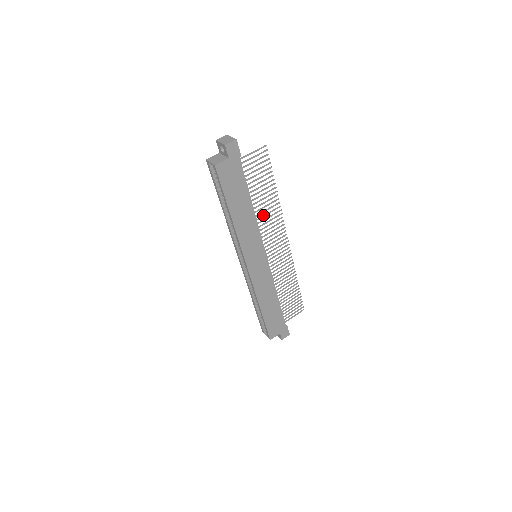
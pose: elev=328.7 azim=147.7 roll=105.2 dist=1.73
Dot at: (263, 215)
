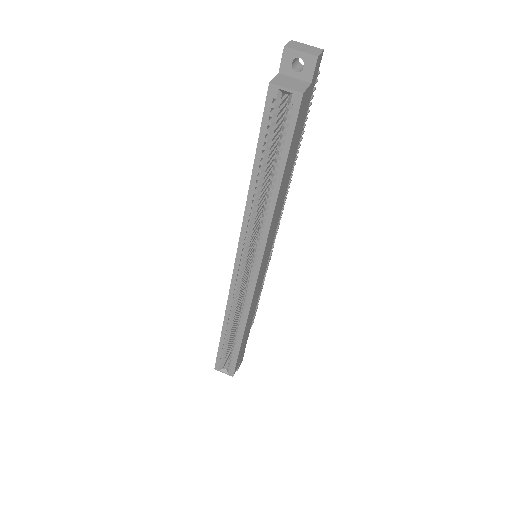
Dot at: occluded
